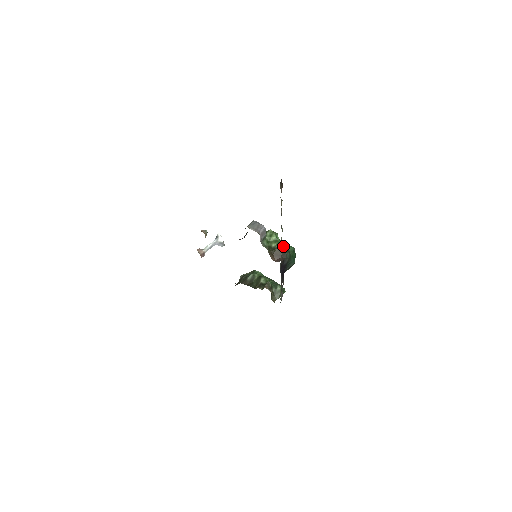
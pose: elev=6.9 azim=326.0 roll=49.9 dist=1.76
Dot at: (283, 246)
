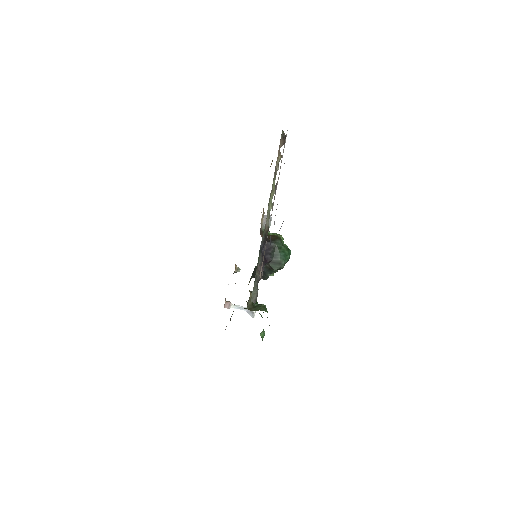
Dot at: (279, 236)
